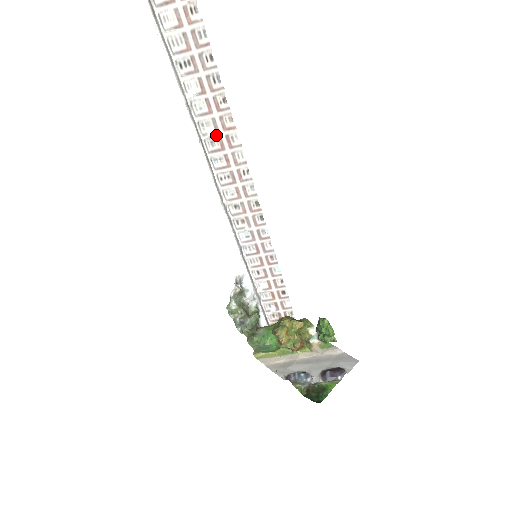
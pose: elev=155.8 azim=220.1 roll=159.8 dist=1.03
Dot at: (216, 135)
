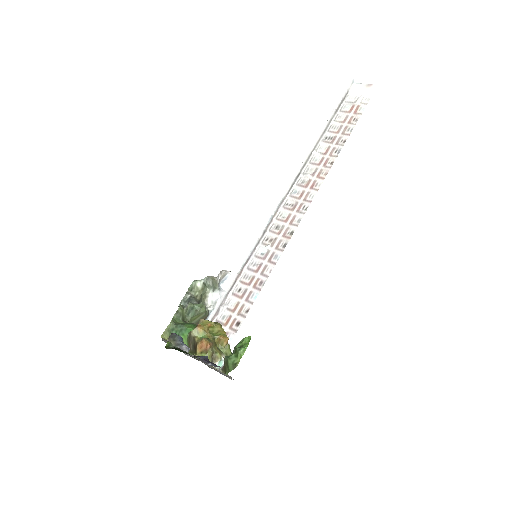
Dot at: (310, 177)
